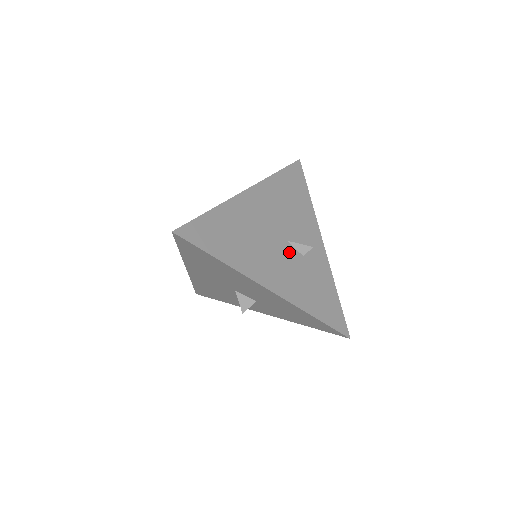
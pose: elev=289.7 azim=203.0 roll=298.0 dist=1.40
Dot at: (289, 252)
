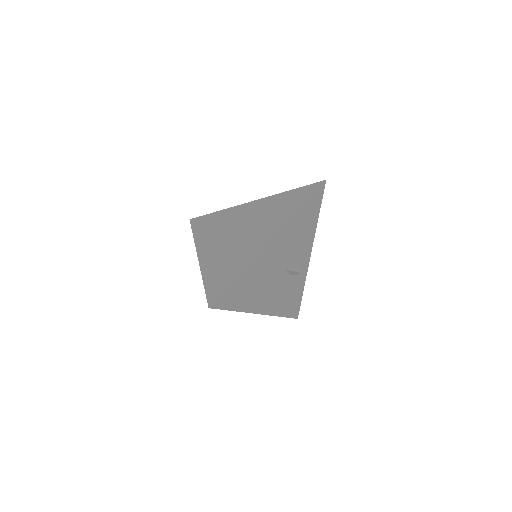
Dot at: (283, 277)
